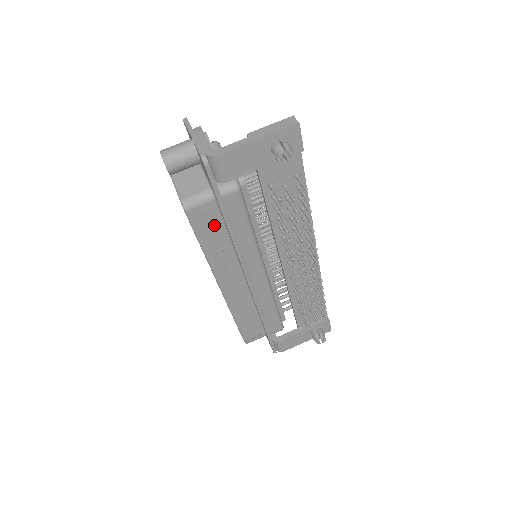
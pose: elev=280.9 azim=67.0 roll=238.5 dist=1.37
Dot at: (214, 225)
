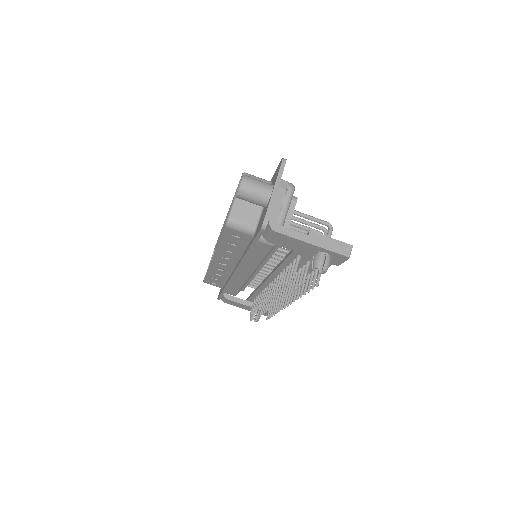
Dot at: (239, 242)
